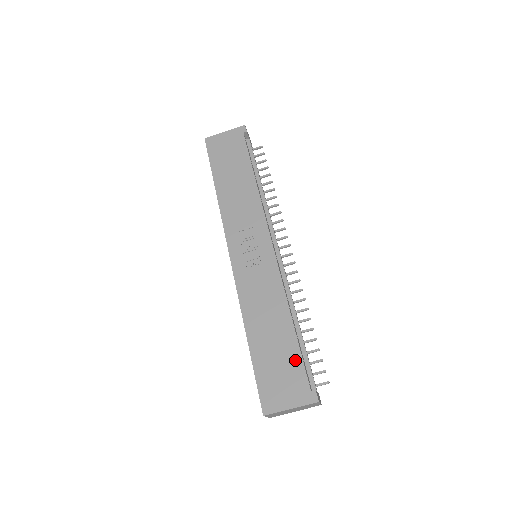
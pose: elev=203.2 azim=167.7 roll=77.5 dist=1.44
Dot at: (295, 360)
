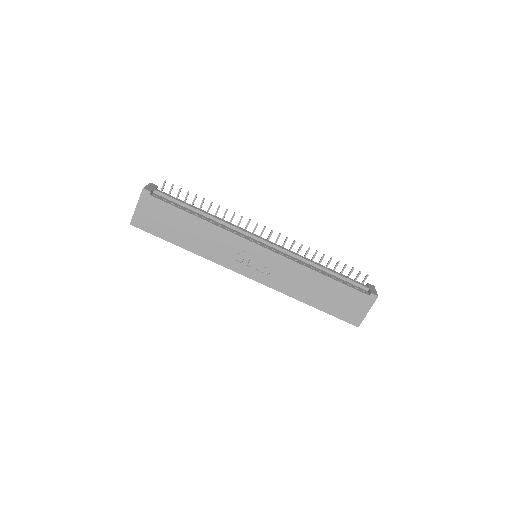
Dot at: (346, 291)
